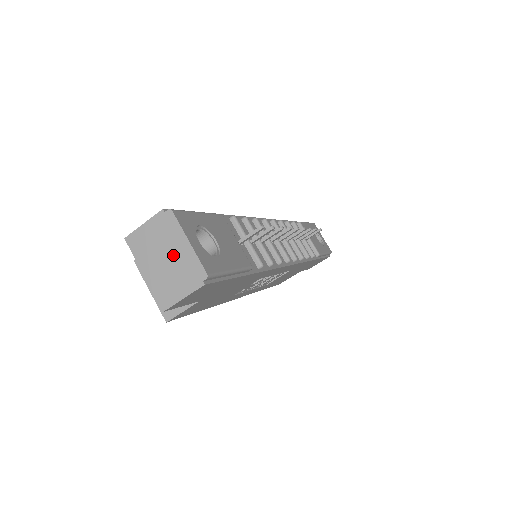
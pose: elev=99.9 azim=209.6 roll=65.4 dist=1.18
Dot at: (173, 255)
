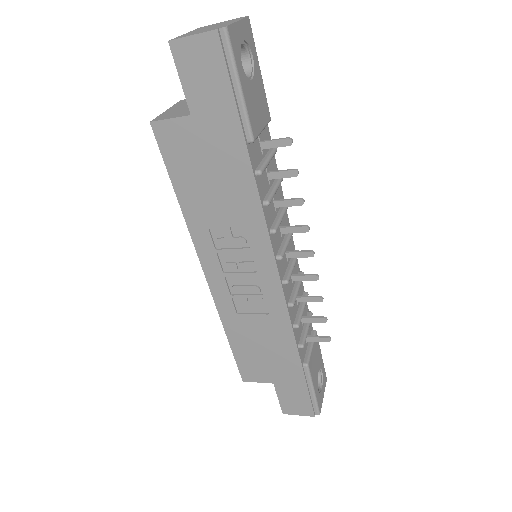
Dot at: (218, 25)
